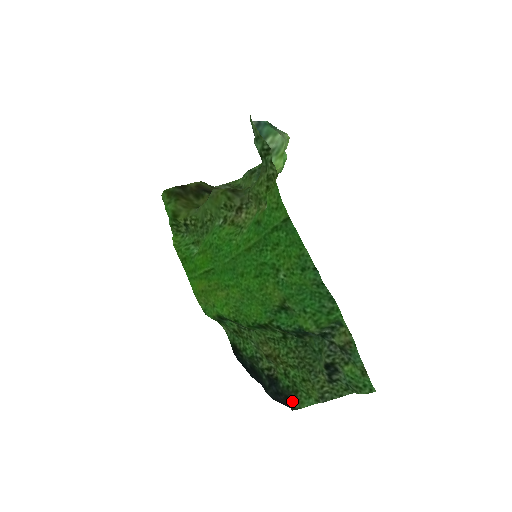
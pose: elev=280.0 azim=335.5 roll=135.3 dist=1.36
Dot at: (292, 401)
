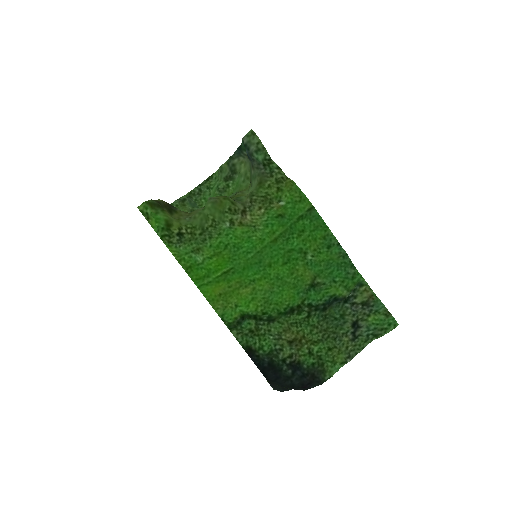
Dot at: (320, 375)
